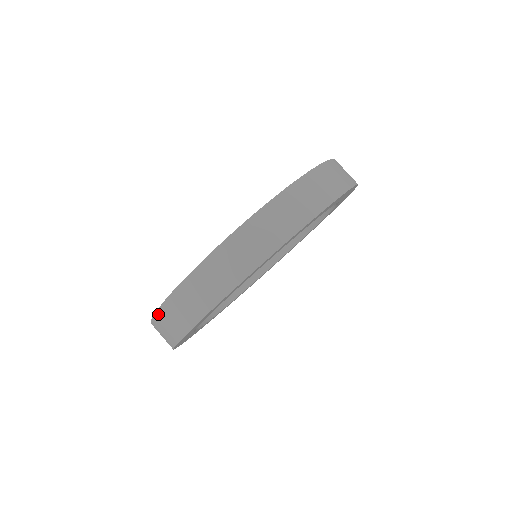
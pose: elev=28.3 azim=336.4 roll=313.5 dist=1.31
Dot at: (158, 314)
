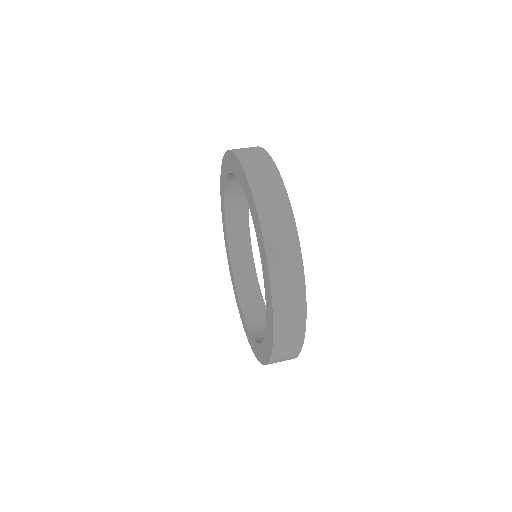
Dot at: (274, 352)
